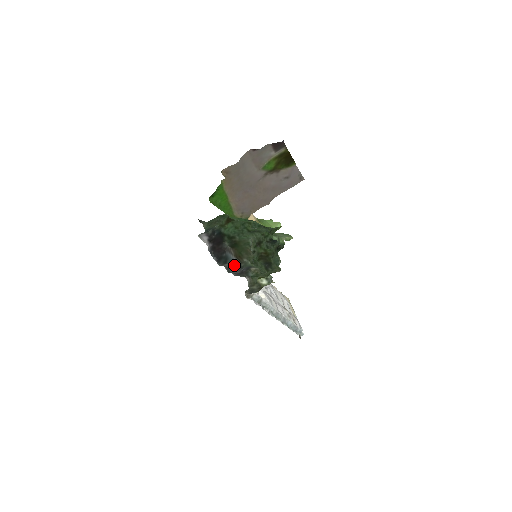
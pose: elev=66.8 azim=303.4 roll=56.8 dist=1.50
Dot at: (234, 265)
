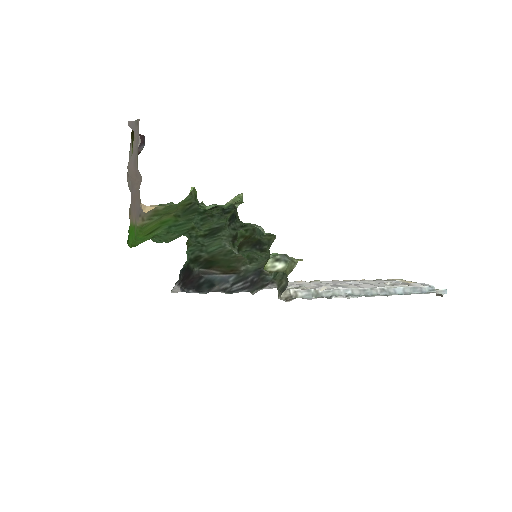
Dot at: (229, 282)
